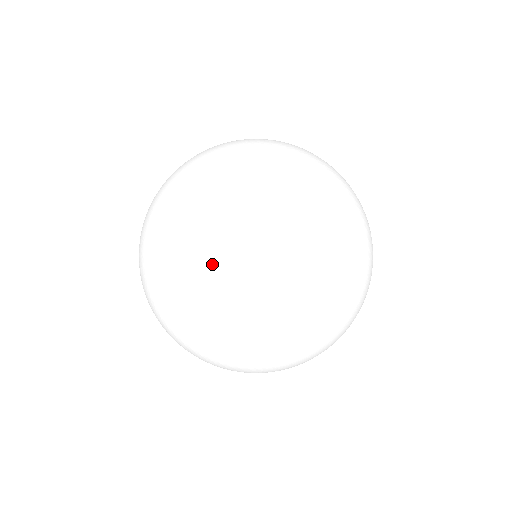
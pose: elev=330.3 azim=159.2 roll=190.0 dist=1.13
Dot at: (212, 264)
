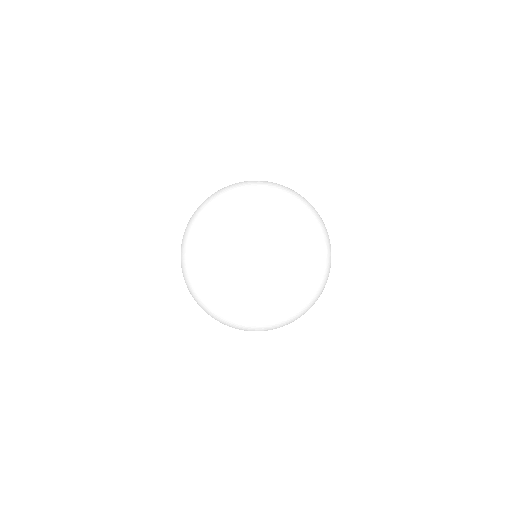
Dot at: (205, 271)
